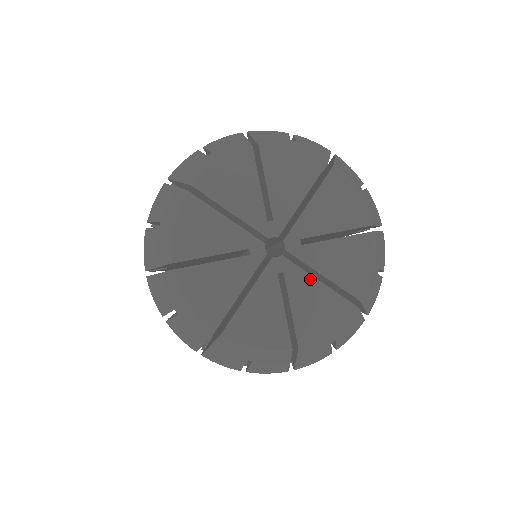
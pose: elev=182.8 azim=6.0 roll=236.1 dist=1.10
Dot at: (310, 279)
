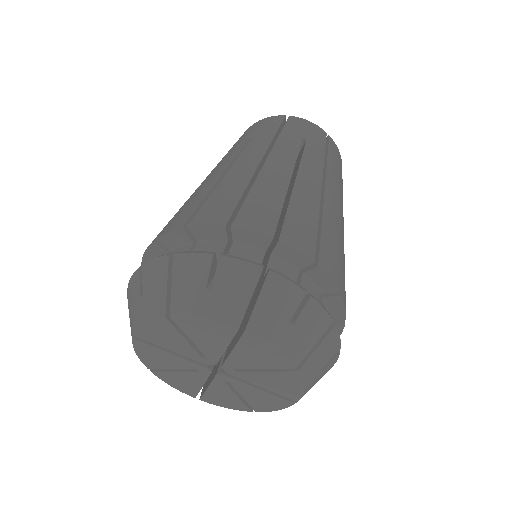
Dot at: (251, 387)
